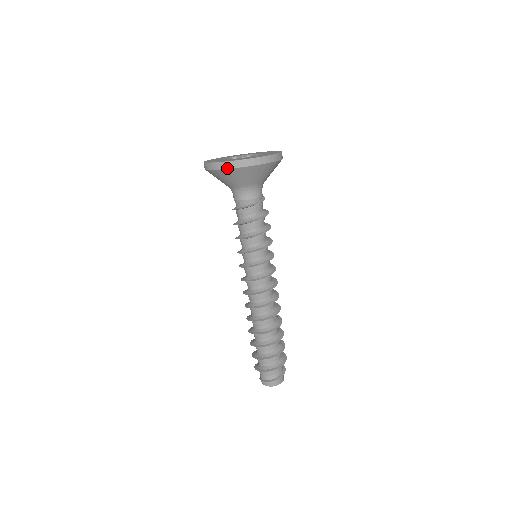
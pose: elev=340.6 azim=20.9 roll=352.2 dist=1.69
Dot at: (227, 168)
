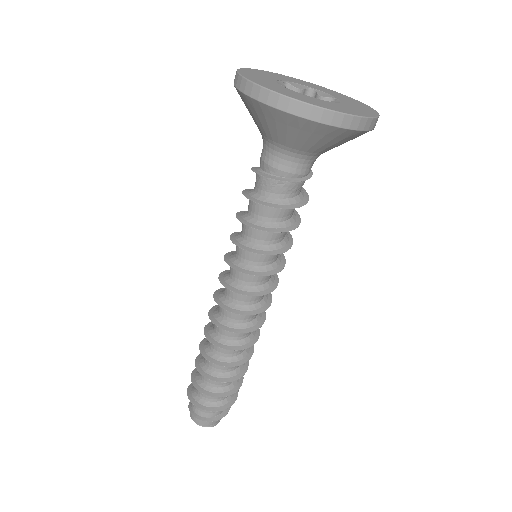
Dot at: (236, 86)
